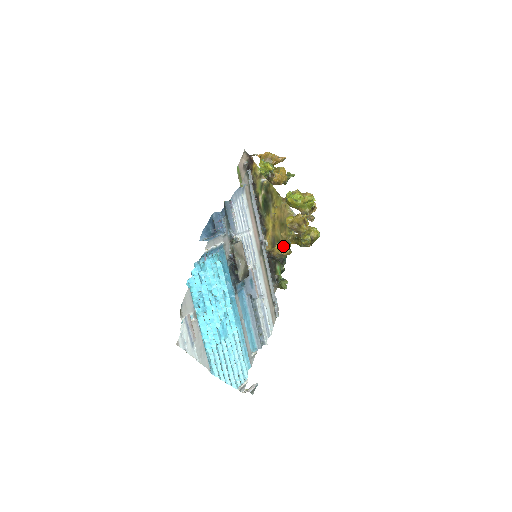
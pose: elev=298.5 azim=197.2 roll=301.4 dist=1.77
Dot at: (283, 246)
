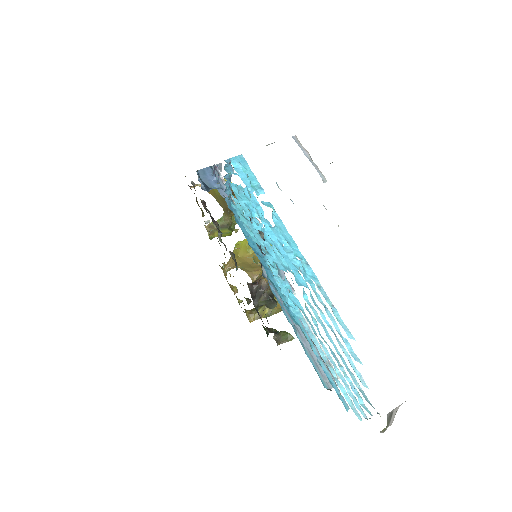
Dot at: occluded
